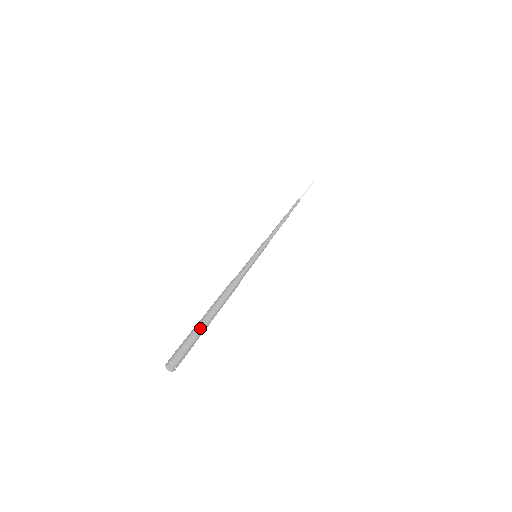
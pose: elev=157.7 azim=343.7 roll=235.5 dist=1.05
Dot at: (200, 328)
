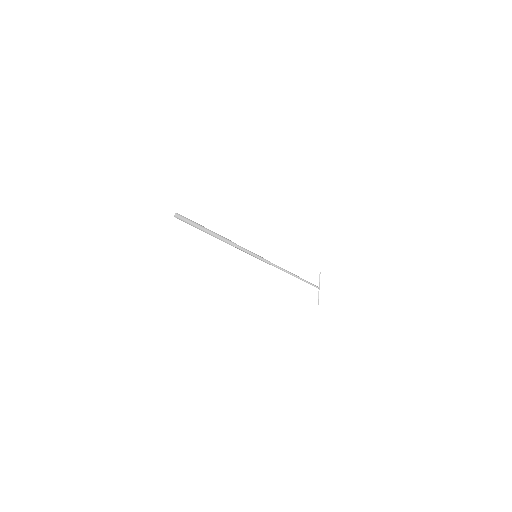
Dot at: (197, 224)
